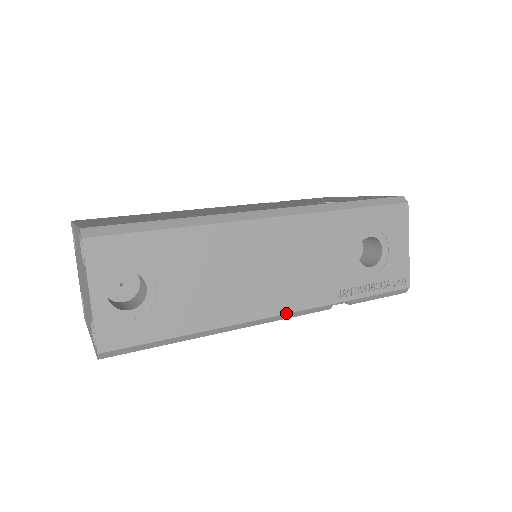
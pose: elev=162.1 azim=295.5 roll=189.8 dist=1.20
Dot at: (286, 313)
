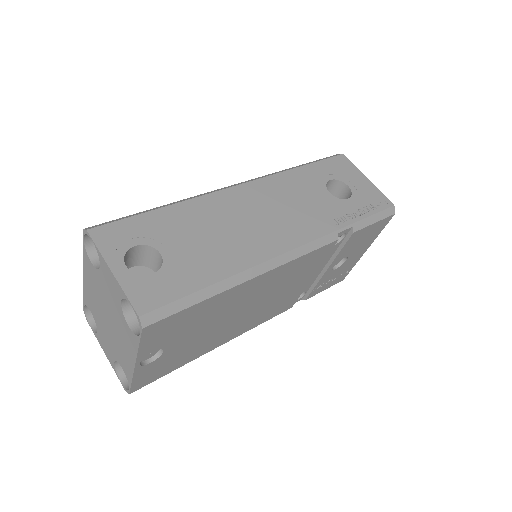
Dot at: (299, 246)
